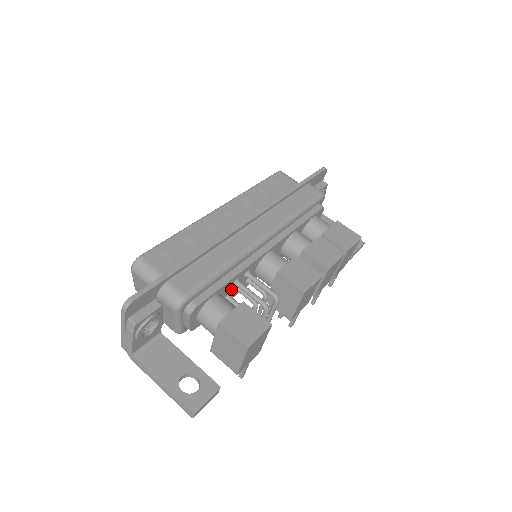
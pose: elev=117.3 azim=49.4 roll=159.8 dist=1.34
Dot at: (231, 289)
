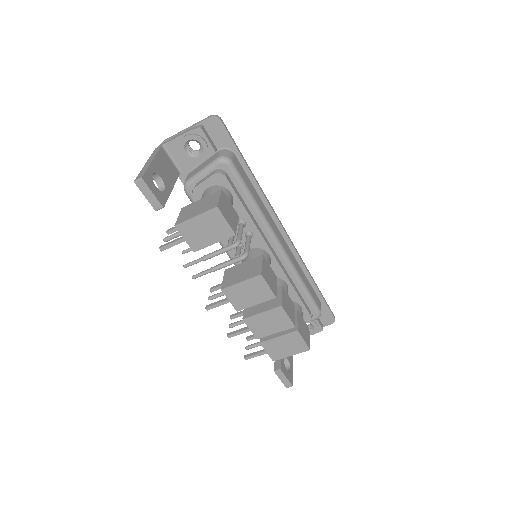
Dot at: occluded
